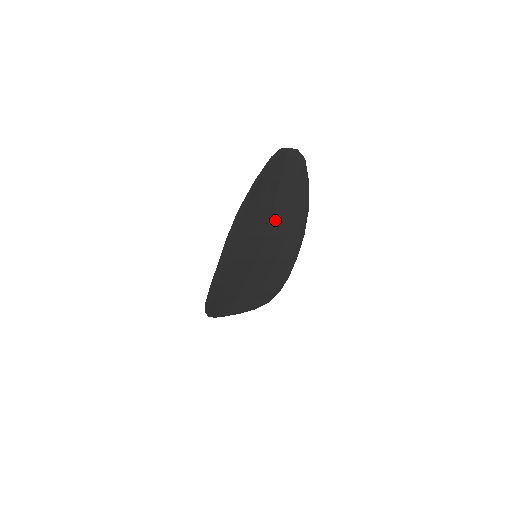
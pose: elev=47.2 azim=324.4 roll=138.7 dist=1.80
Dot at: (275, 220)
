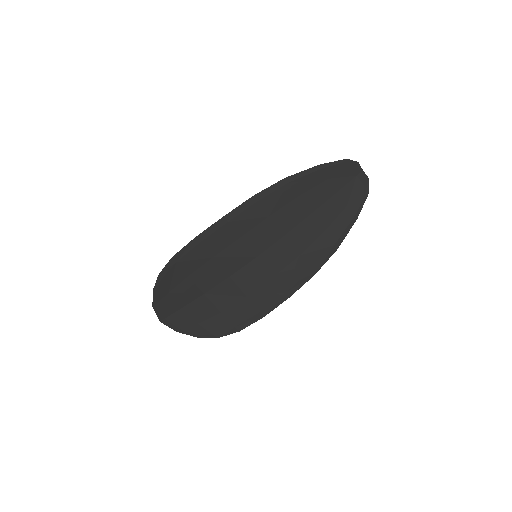
Dot at: (303, 229)
